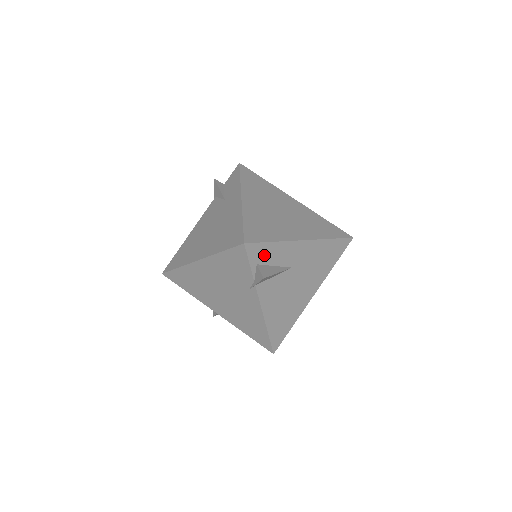
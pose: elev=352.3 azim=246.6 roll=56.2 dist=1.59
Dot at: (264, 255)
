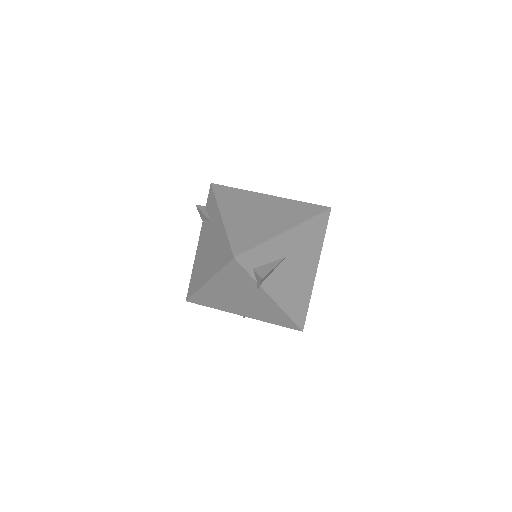
Dot at: (256, 259)
